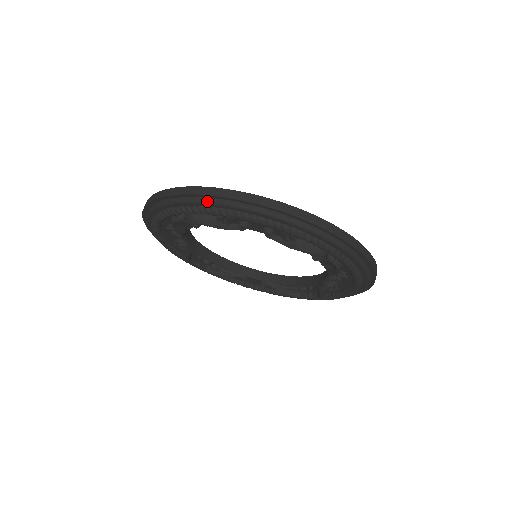
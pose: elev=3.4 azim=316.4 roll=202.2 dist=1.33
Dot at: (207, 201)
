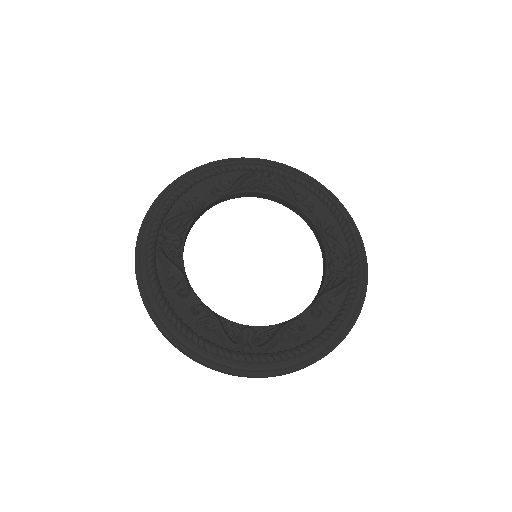
Dot at: (307, 176)
